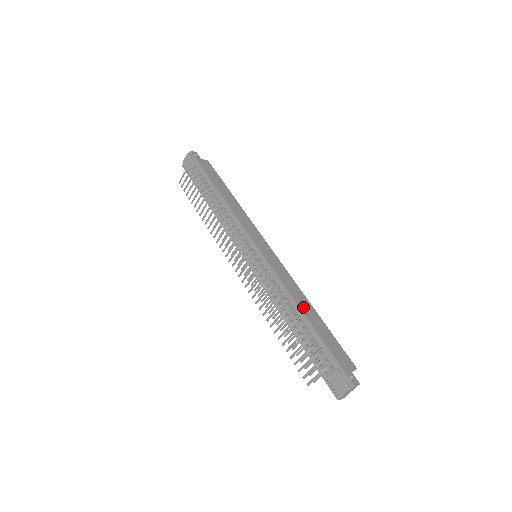
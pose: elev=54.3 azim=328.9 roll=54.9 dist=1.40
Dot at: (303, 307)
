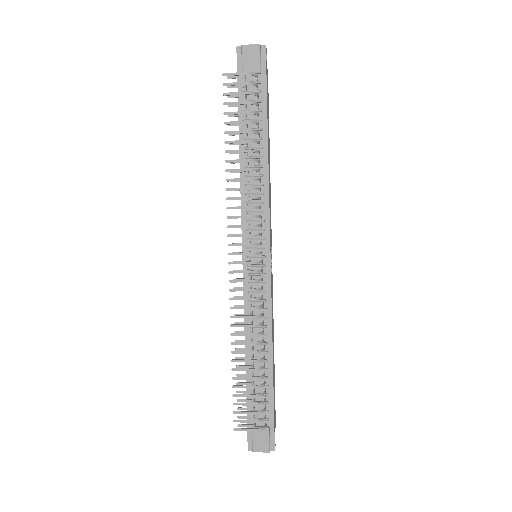
Dot at: (273, 350)
